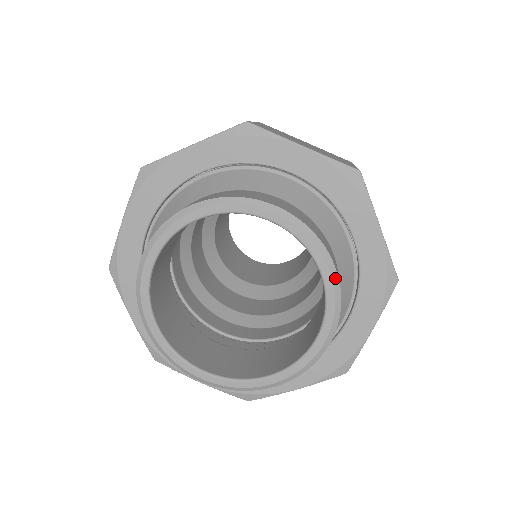
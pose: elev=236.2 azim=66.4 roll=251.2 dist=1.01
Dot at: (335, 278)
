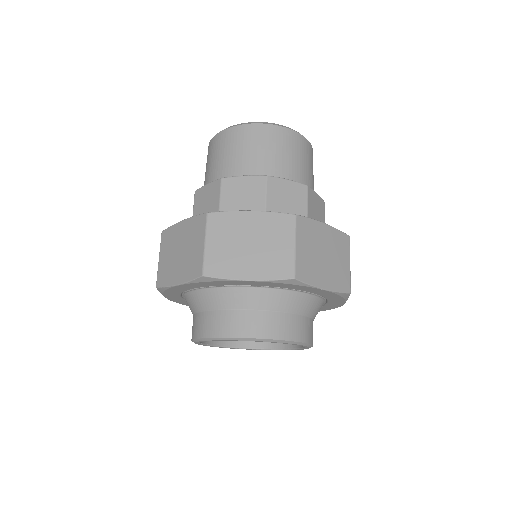
Dot at: (300, 344)
